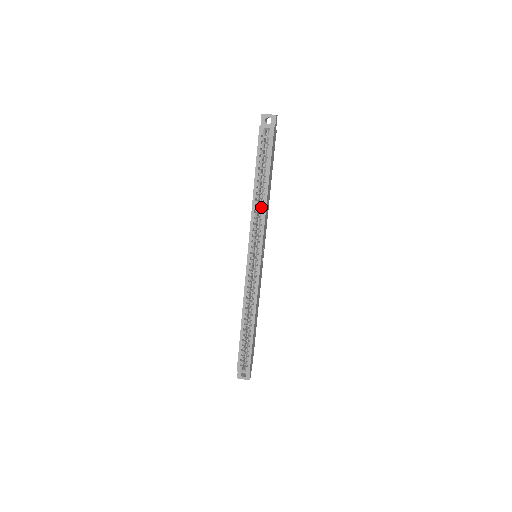
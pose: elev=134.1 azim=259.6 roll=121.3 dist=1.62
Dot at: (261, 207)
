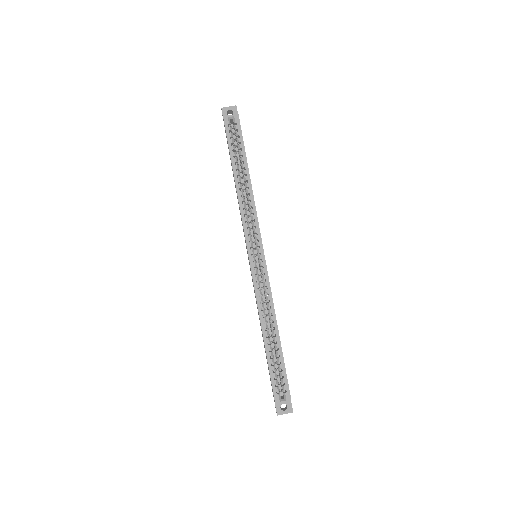
Dot at: (248, 196)
